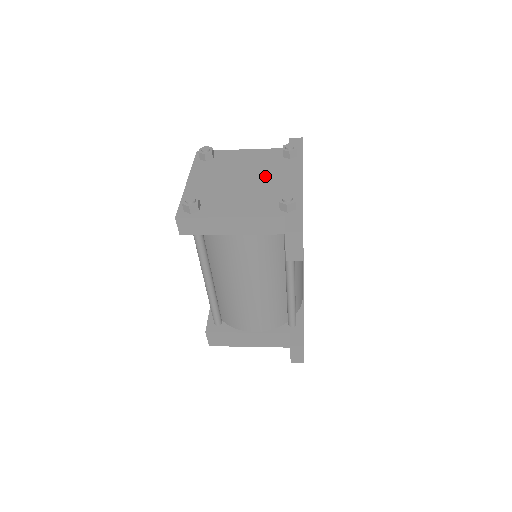
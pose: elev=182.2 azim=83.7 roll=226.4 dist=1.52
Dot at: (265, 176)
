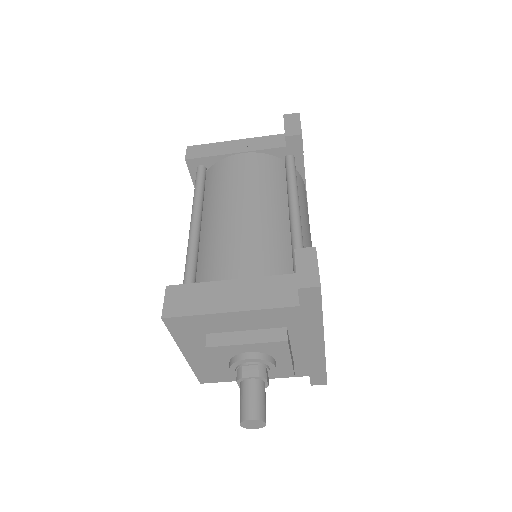
Dot at: occluded
